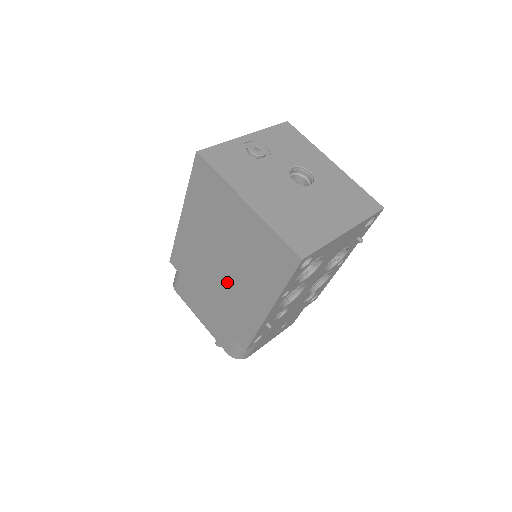
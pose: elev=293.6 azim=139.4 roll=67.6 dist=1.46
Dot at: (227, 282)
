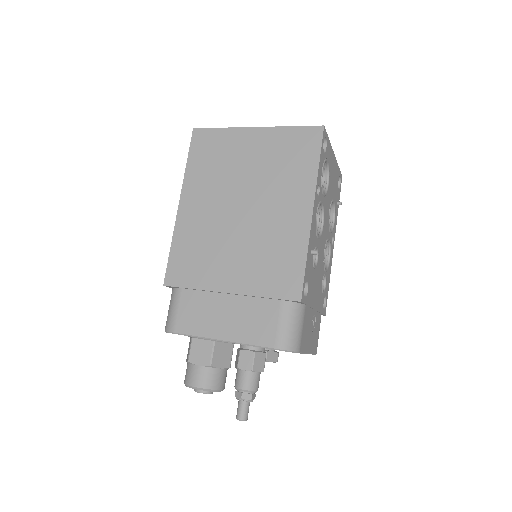
Dot at: (252, 228)
